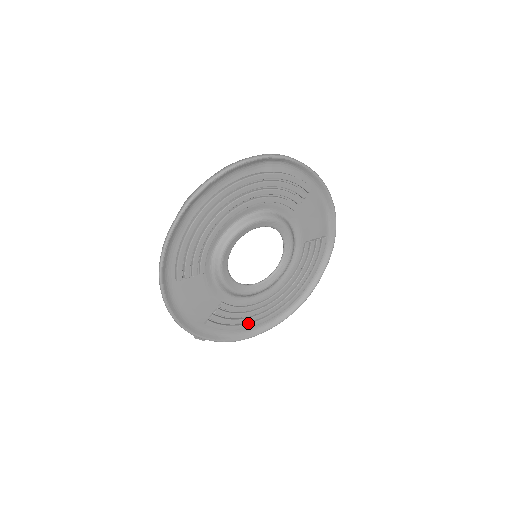
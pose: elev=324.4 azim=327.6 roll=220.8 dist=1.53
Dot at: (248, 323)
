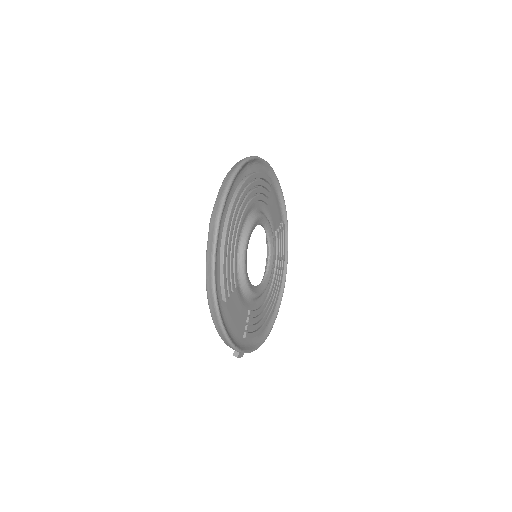
Dot at: (264, 323)
